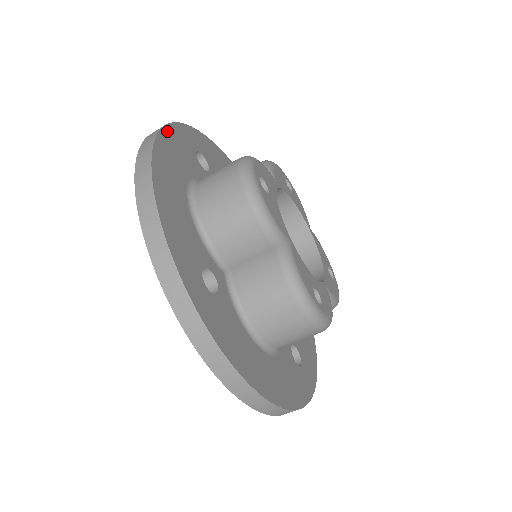
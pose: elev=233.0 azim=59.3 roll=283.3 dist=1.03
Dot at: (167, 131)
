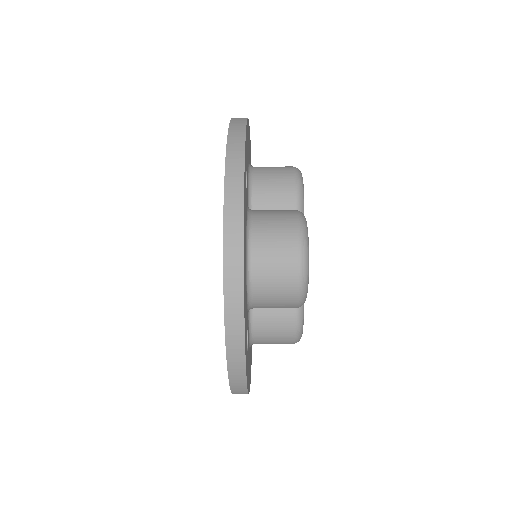
Dot at: (244, 196)
